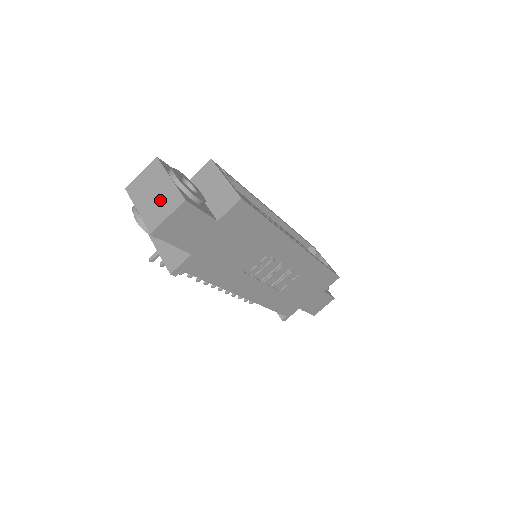
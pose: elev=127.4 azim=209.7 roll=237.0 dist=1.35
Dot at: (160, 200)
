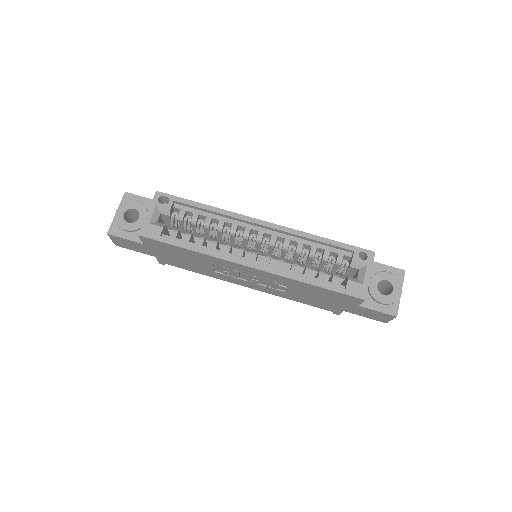
Dot at: occluded
